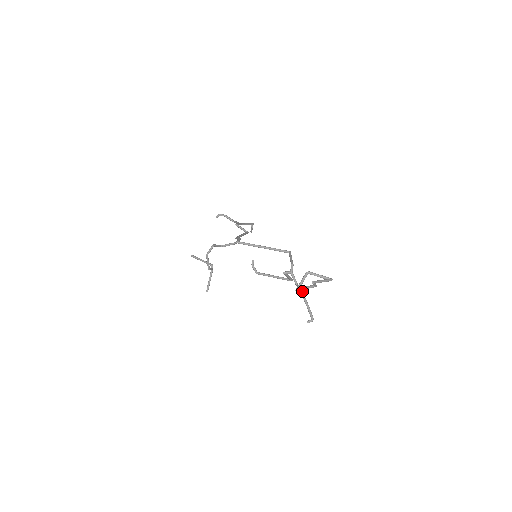
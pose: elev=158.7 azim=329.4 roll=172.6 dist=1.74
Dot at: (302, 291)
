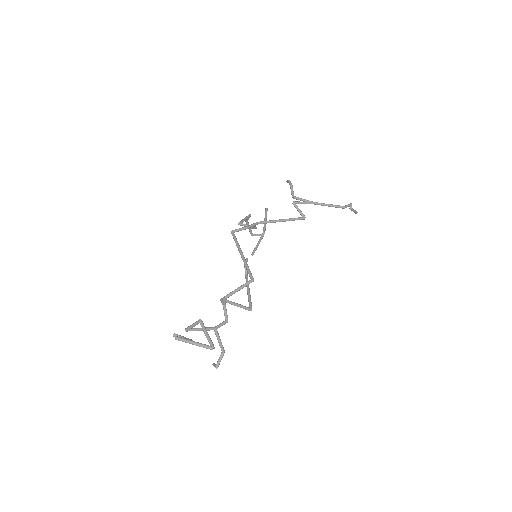
Dot at: (216, 332)
